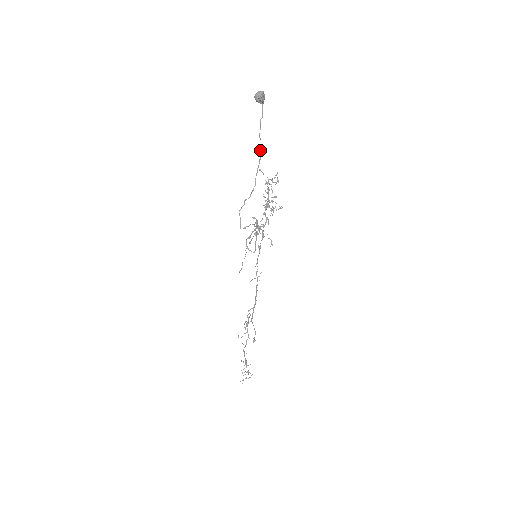
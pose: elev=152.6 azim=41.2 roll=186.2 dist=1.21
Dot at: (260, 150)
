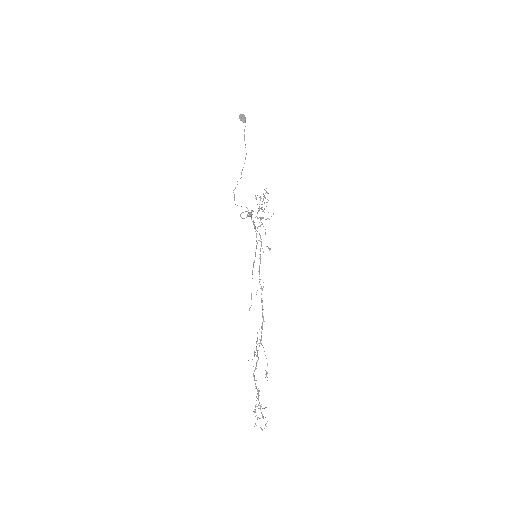
Dot at: occluded
